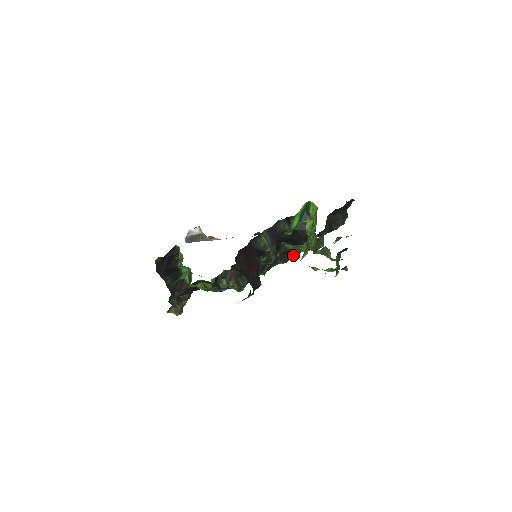
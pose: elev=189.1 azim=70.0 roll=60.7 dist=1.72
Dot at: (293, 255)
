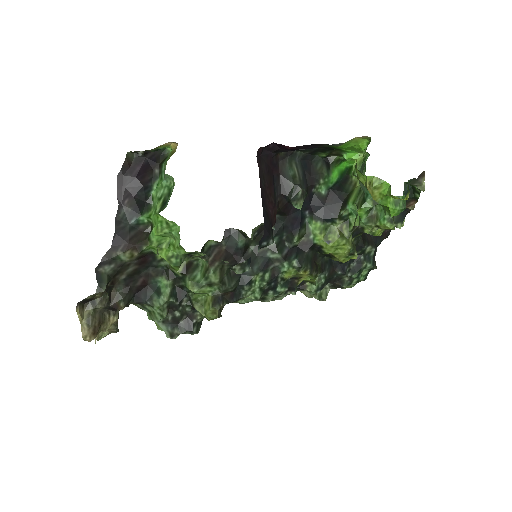
Dot at: (311, 265)
